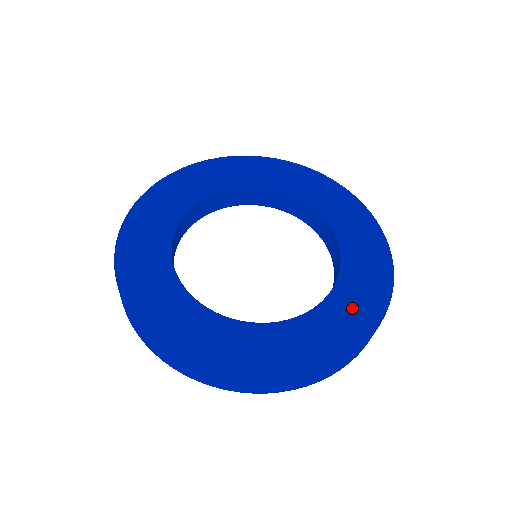
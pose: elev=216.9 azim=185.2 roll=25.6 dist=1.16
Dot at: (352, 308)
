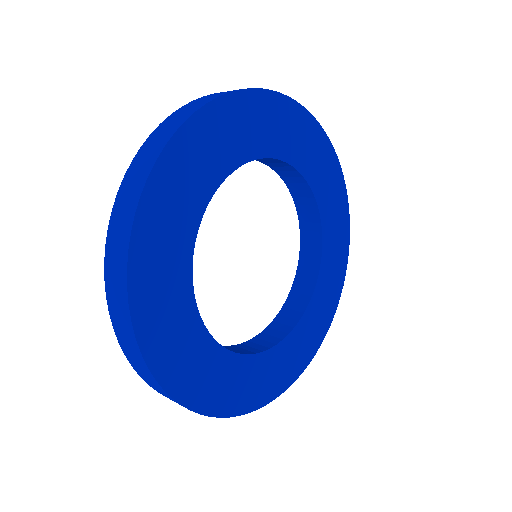
Dot at: (315, 323)
